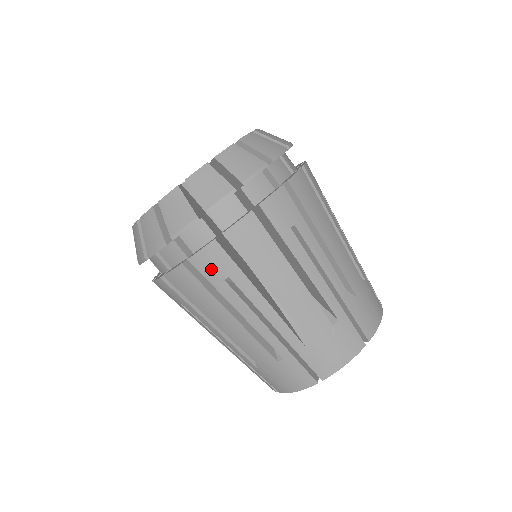
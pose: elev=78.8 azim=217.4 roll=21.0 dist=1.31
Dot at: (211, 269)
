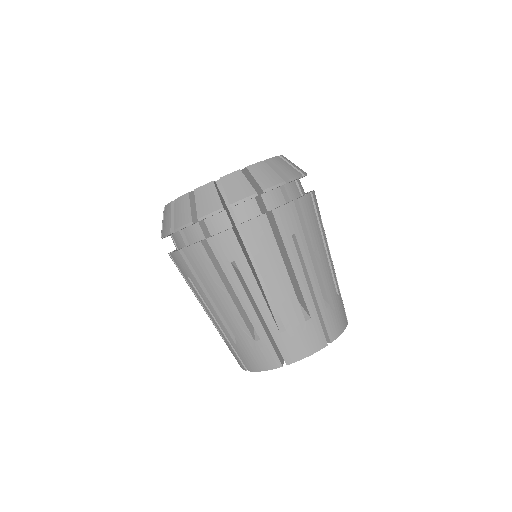
Dot at: (180, 266)
